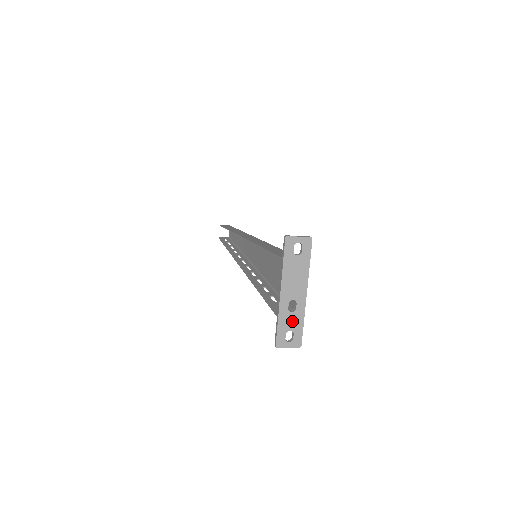
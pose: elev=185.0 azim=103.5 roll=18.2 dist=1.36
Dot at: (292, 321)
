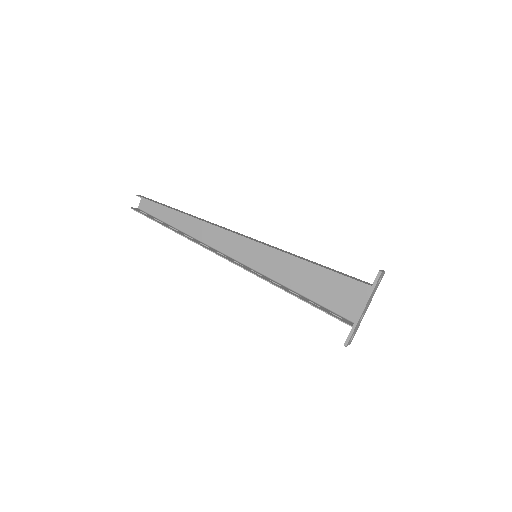
Dot at: (357, 327)
